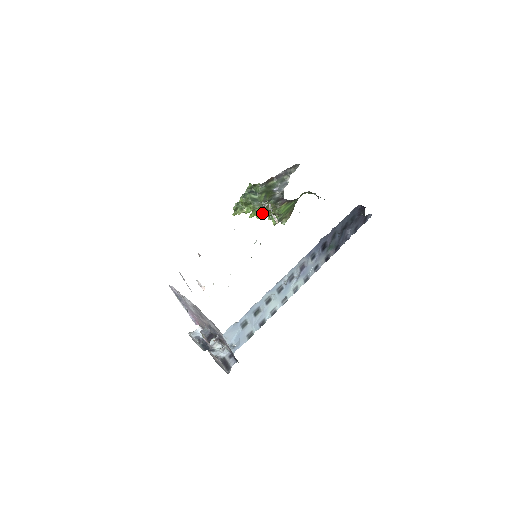
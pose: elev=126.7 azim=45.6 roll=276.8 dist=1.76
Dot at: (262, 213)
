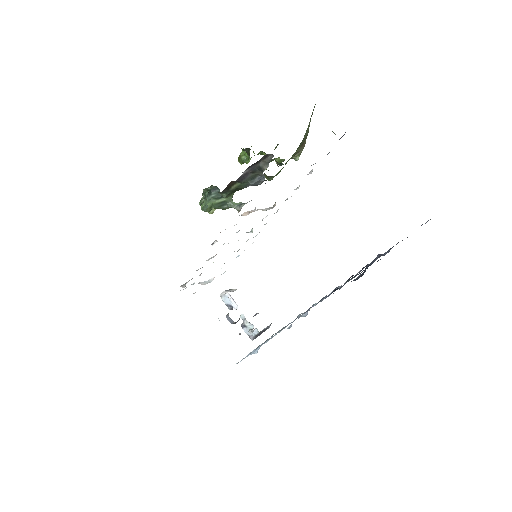
Dot at: occluded
